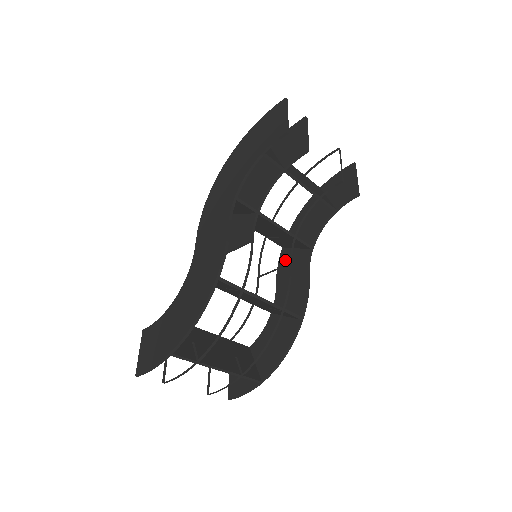
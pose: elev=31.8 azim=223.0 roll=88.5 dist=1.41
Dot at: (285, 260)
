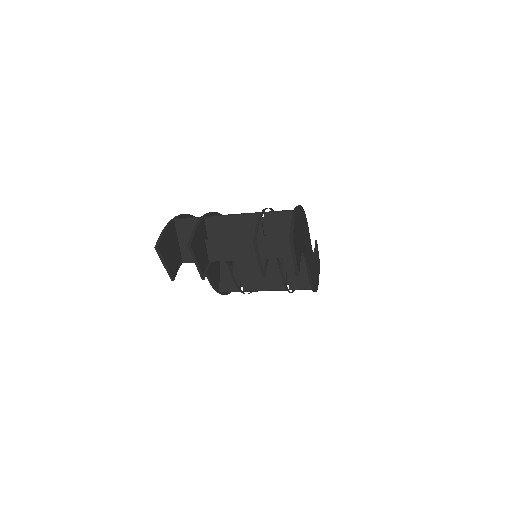
Dot at: occluded
